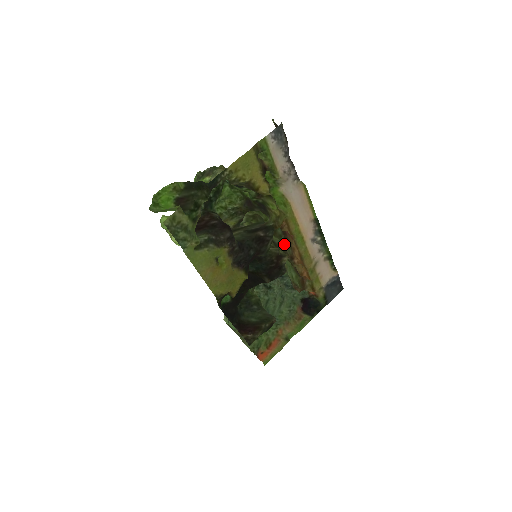
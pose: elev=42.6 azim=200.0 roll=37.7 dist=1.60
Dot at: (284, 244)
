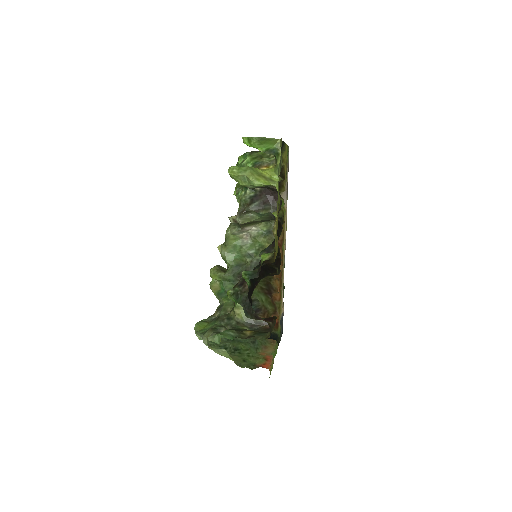
Dot at: occluded
